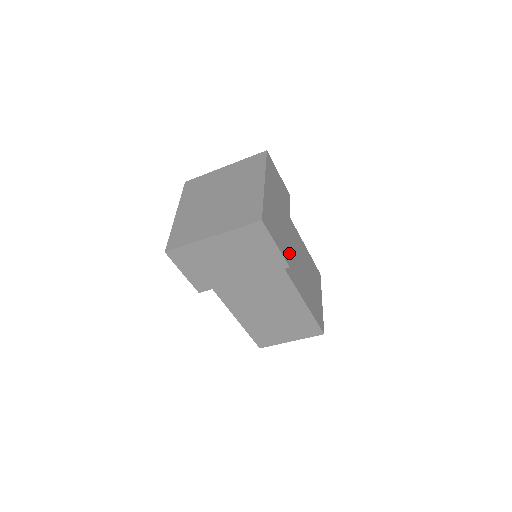
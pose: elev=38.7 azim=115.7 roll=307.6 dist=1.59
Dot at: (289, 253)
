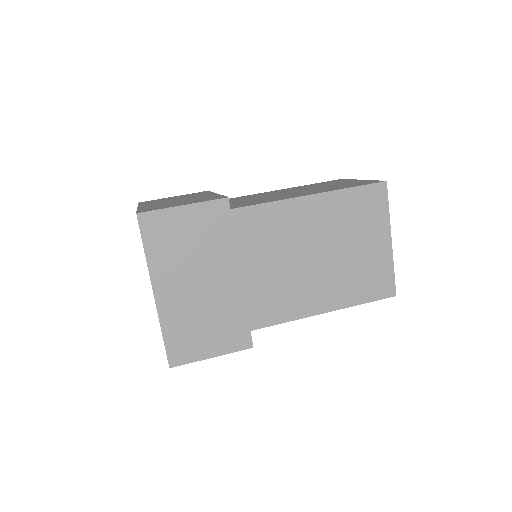
Dot at: (248, 326)
